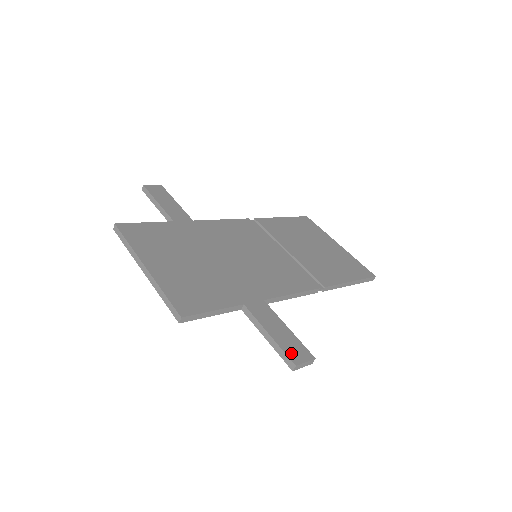
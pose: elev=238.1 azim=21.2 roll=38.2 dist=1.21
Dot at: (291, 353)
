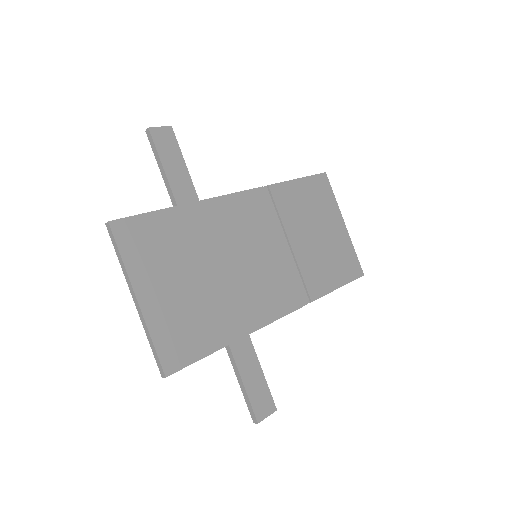
Dot at: (258, 408)
